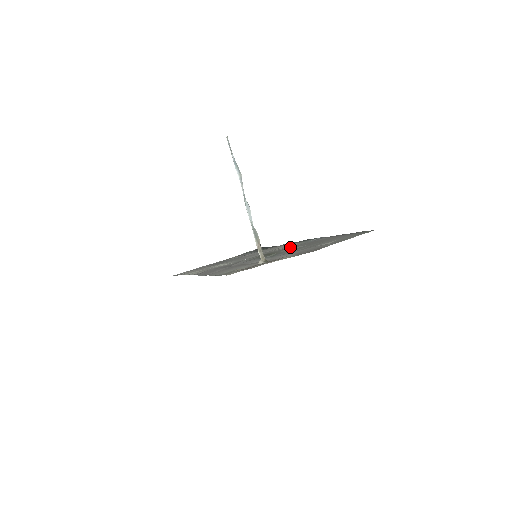
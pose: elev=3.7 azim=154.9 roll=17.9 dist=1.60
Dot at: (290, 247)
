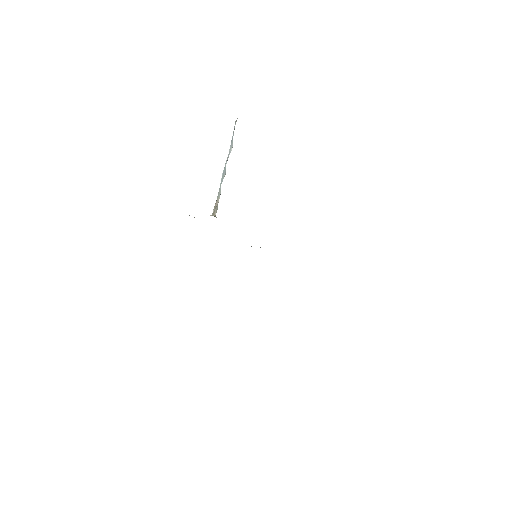
Dot at: occluded
